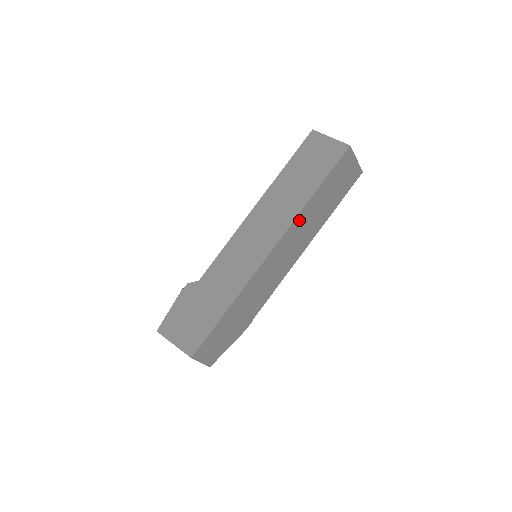
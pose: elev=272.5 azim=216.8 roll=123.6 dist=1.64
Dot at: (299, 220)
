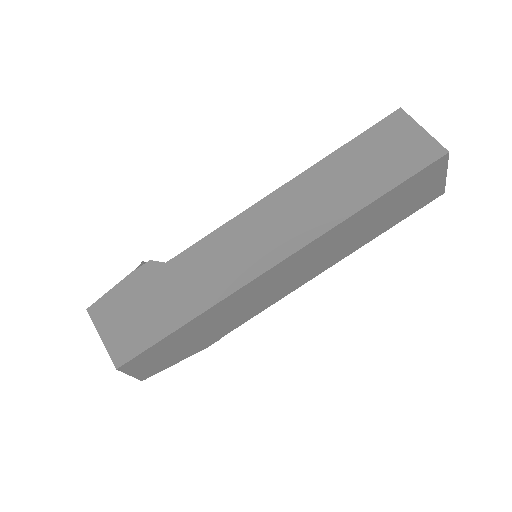
Dot at: (334, 232)
